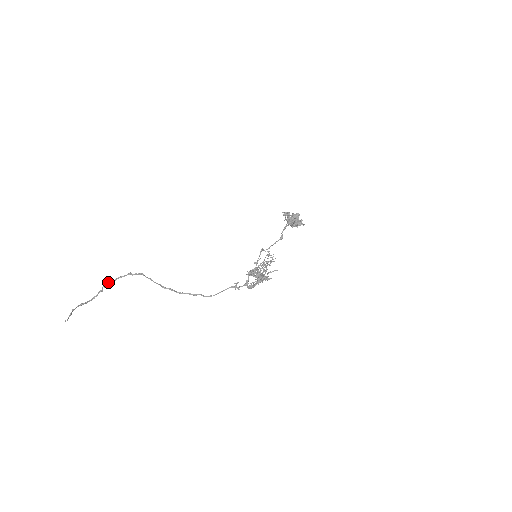
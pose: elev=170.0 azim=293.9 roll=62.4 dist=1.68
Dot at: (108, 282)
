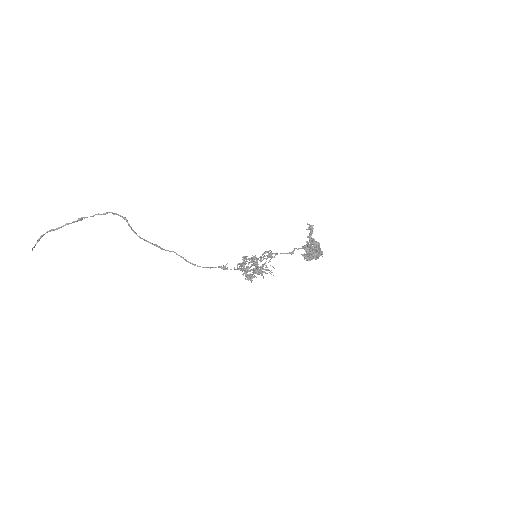
Dot at: (84, 217)
